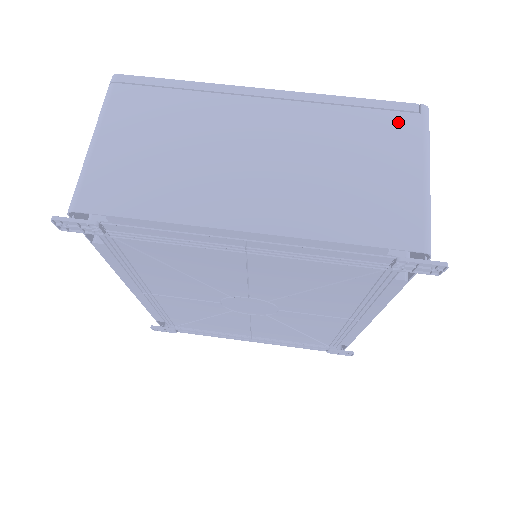
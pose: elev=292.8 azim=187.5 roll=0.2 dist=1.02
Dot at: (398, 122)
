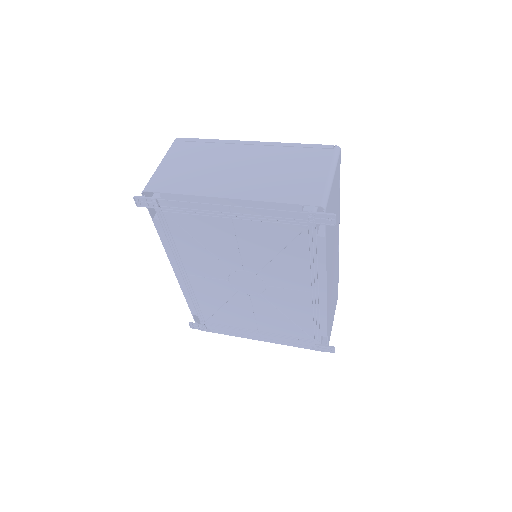
Dot at: (320, 153)
